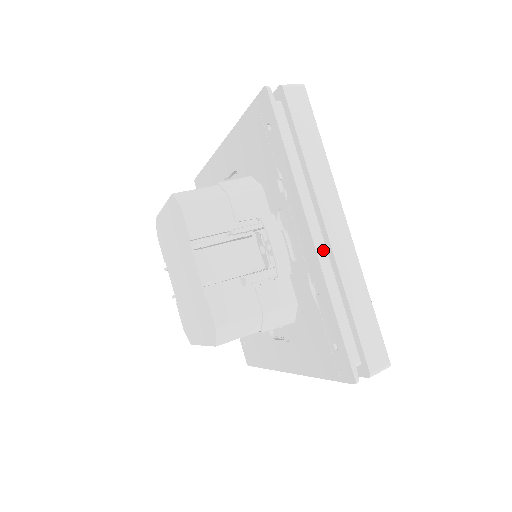
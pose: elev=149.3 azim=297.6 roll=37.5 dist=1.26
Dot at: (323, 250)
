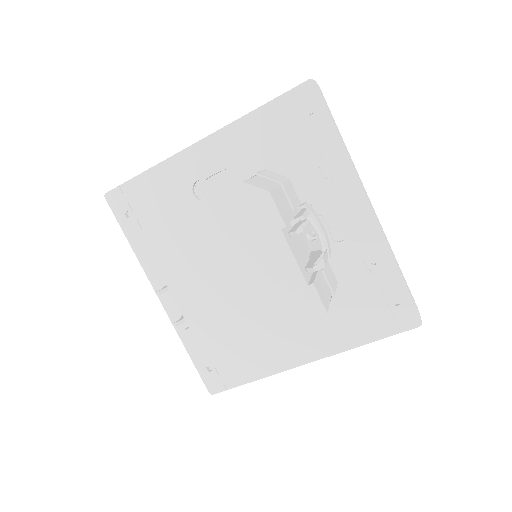
Dot at: occluded
